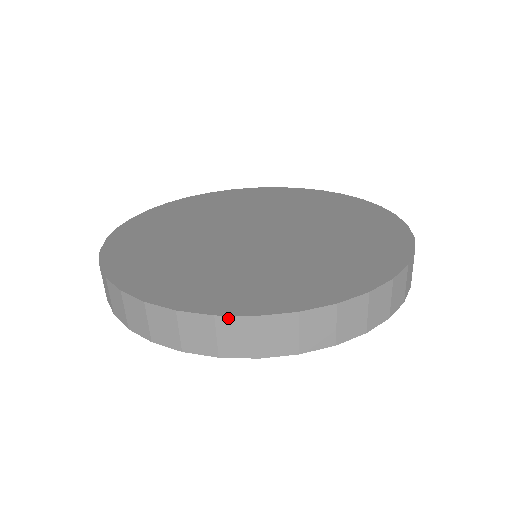
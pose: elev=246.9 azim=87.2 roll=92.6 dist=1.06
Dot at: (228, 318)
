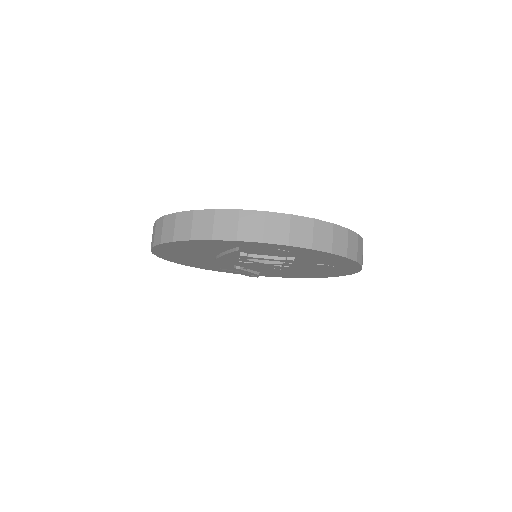
Dot at: (248, 212)
